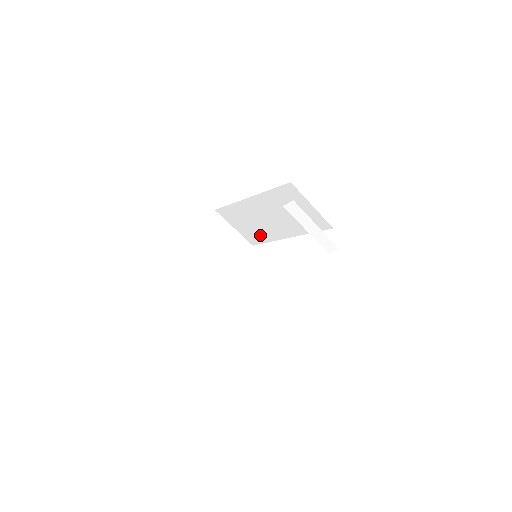
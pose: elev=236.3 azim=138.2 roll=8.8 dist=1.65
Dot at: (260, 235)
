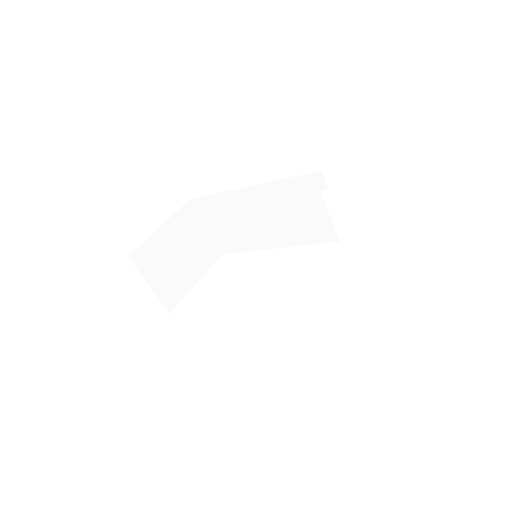
Dot at: (240, 241)
